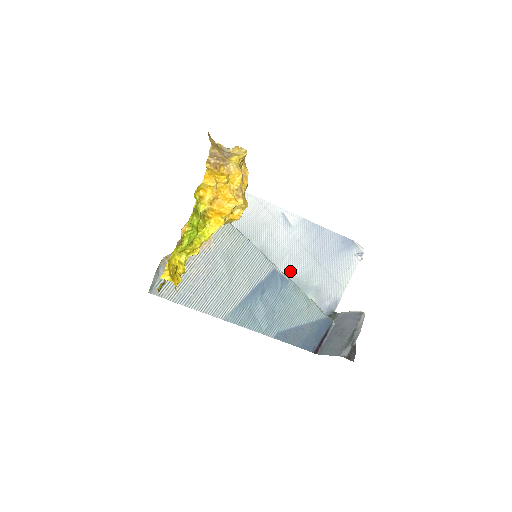
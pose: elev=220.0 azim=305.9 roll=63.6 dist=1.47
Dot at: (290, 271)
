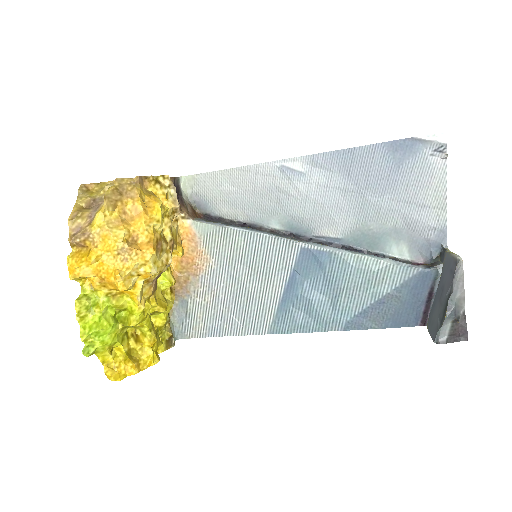
Dot at: (342, 226)
